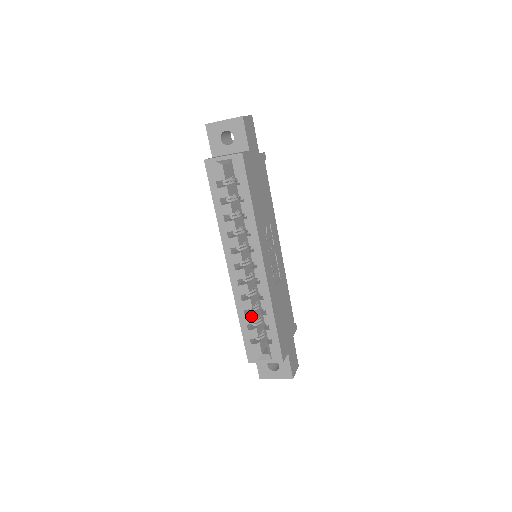
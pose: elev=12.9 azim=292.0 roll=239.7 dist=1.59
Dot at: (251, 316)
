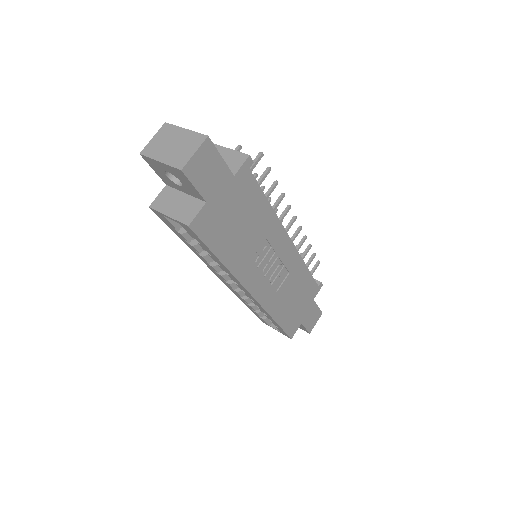
Dot at: (254, 306)
